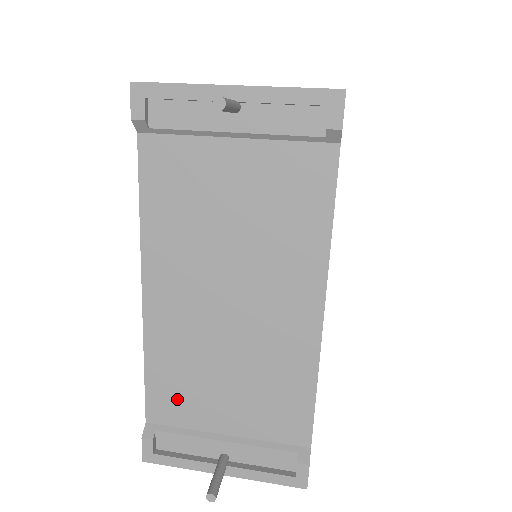
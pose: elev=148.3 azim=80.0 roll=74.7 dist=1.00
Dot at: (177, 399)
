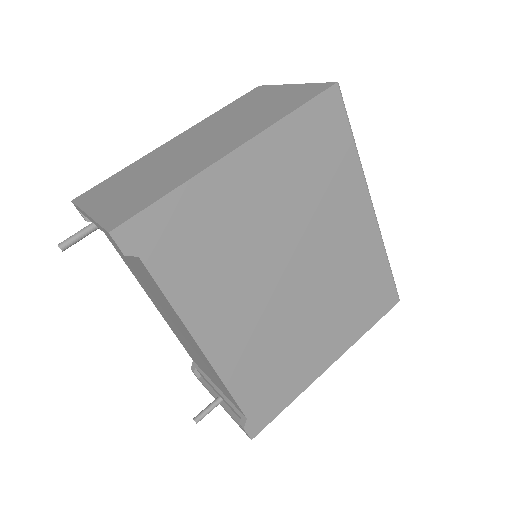
Dot at: (193, 357)
